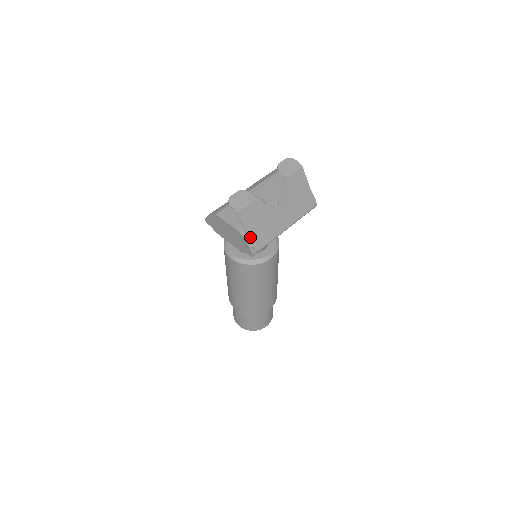
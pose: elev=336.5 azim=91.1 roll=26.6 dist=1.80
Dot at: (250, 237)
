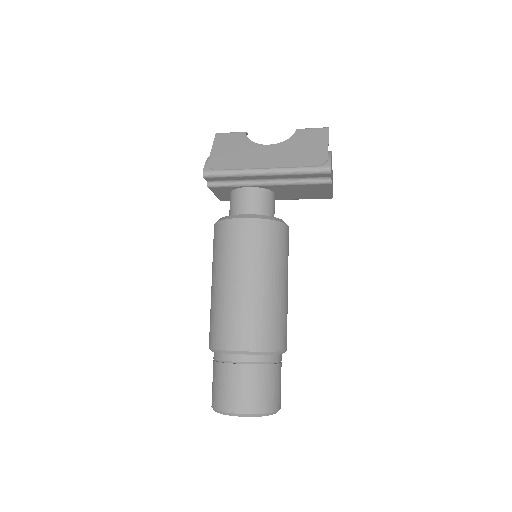
Dot at: (213, 156)
